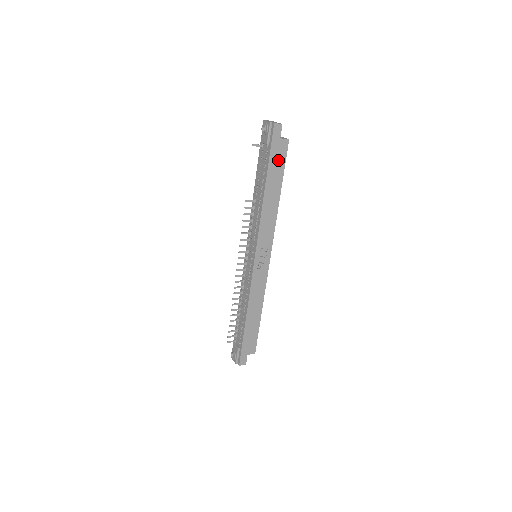
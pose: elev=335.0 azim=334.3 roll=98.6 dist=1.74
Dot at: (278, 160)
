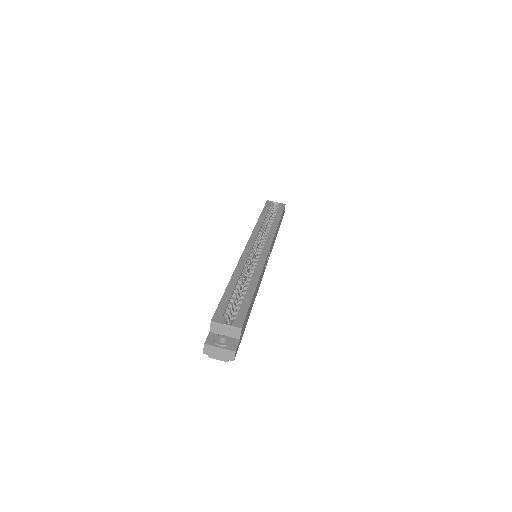
Dot at: (246, 321)
